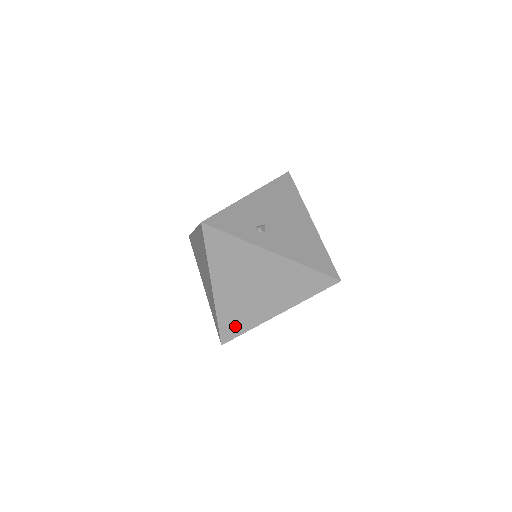
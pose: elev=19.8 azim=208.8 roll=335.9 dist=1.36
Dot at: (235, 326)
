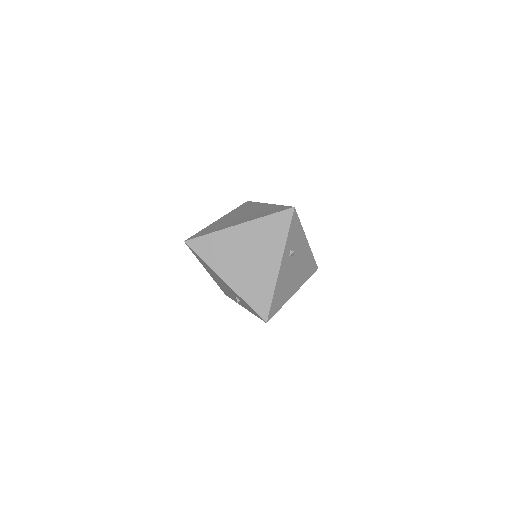
Dot at: (206, 249)
